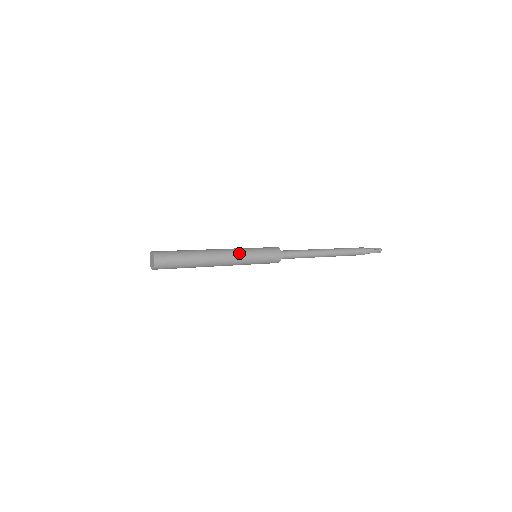
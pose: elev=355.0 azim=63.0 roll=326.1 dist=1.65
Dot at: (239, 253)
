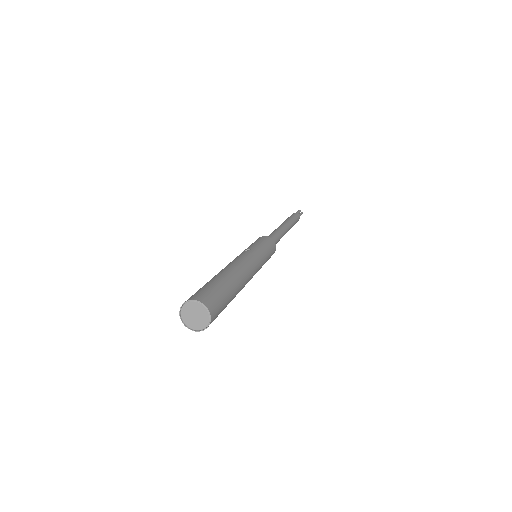
Dot at: (258, 263)
